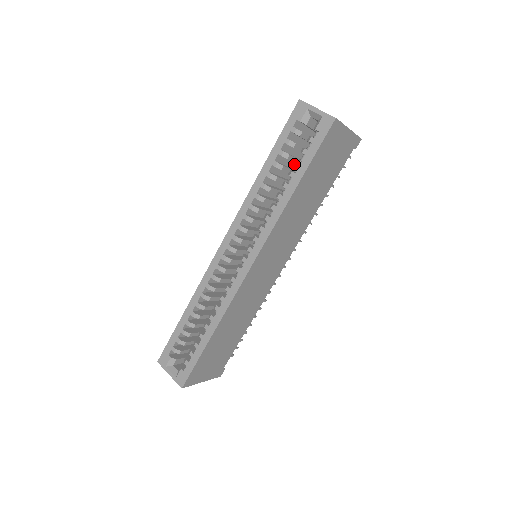
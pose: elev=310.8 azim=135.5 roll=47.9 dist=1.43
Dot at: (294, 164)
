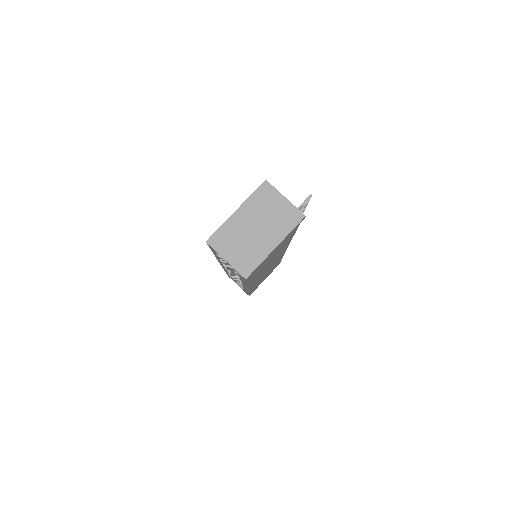
Dot at: occluded
